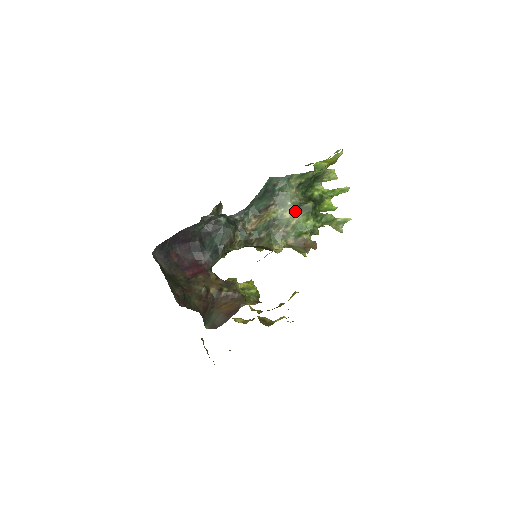
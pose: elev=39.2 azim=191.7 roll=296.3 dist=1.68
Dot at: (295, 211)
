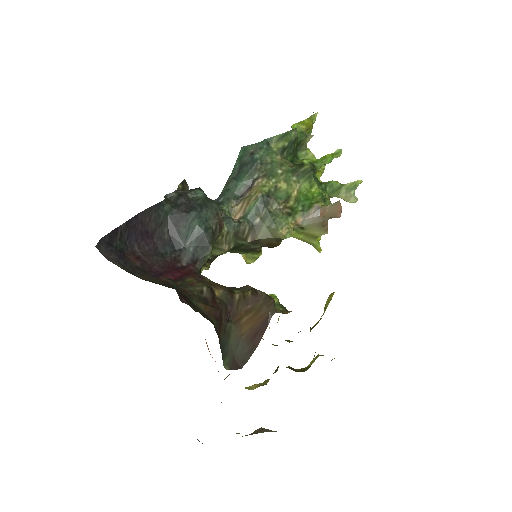
Dot at: (291, 179)
